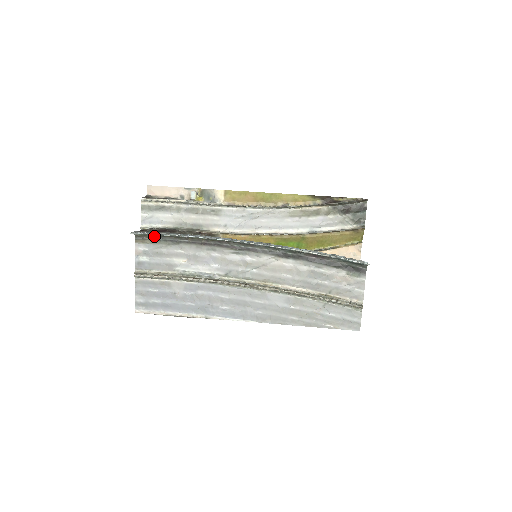
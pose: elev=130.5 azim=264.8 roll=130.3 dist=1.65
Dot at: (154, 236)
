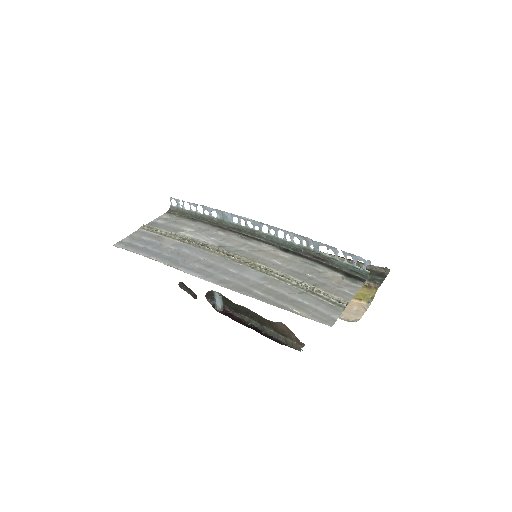
Dot at: (183, 213)
